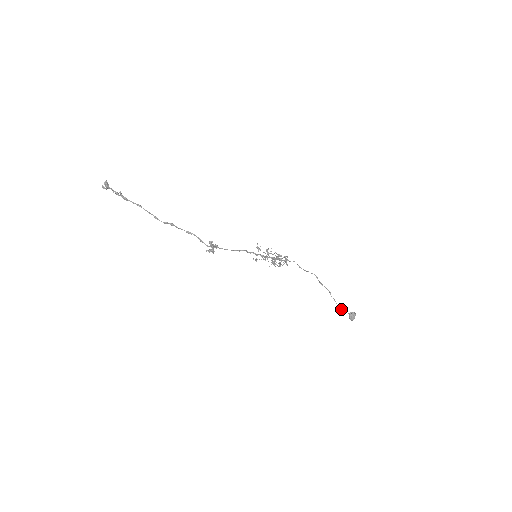
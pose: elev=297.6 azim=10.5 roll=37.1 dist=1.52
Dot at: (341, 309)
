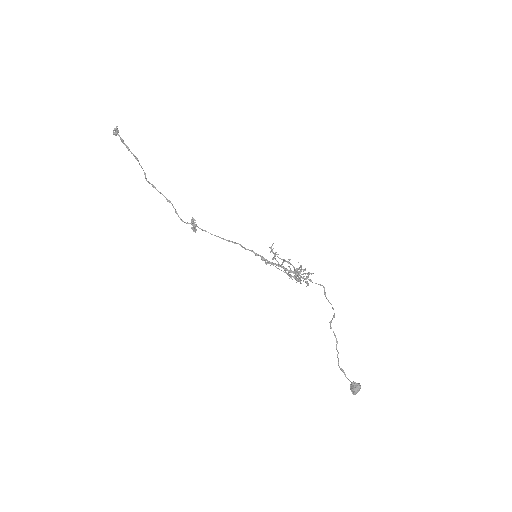
Dot at: (342, 370)
